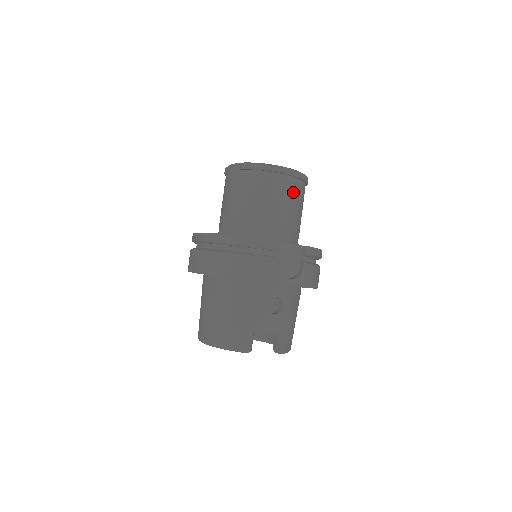
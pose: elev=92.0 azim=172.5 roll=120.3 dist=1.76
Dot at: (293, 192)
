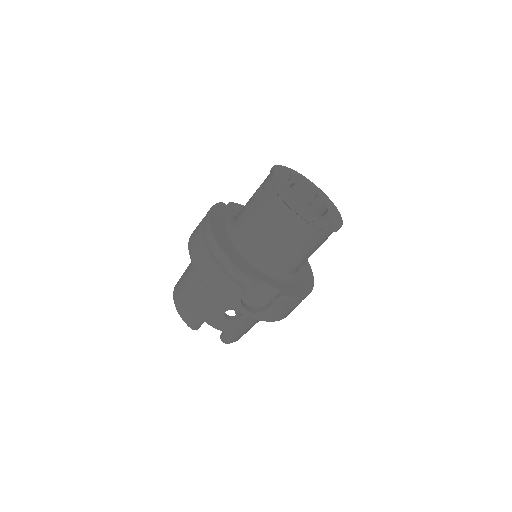
Dot at: (308, 238)
